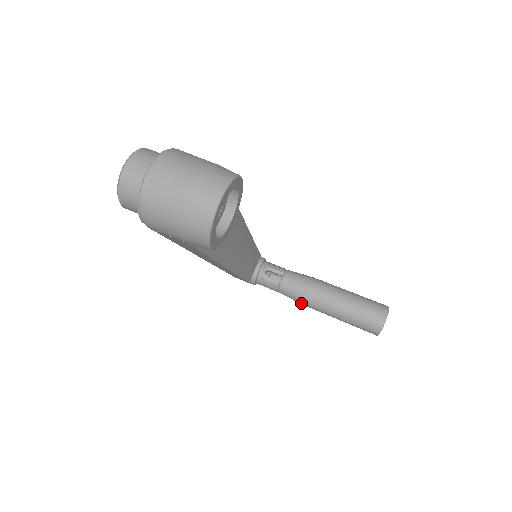
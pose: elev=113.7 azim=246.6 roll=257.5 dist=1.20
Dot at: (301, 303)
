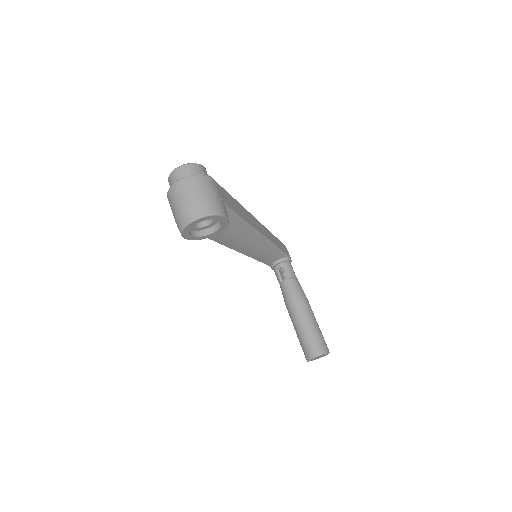
Dot at: occluded
